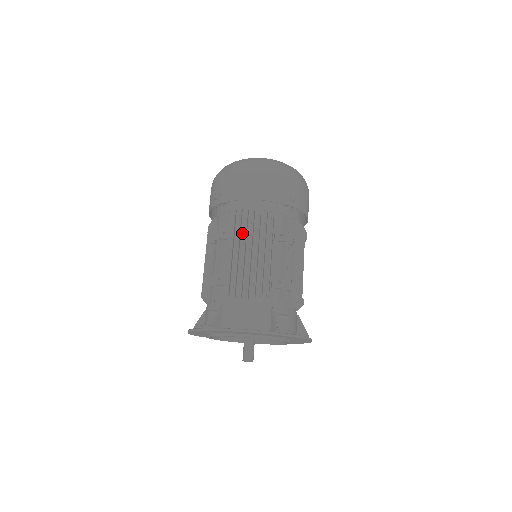
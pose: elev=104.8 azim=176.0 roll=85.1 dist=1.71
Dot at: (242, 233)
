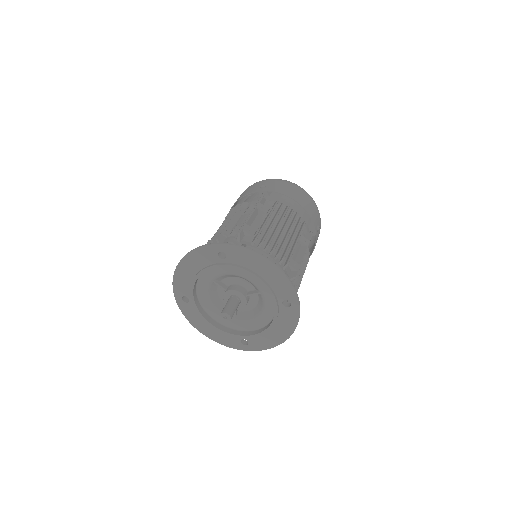
Dot at: (278, 216)
